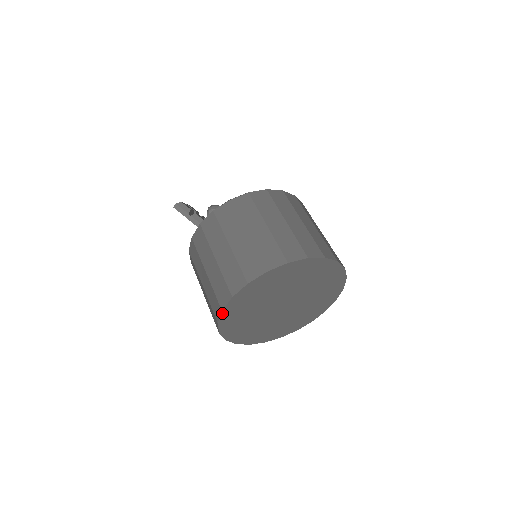
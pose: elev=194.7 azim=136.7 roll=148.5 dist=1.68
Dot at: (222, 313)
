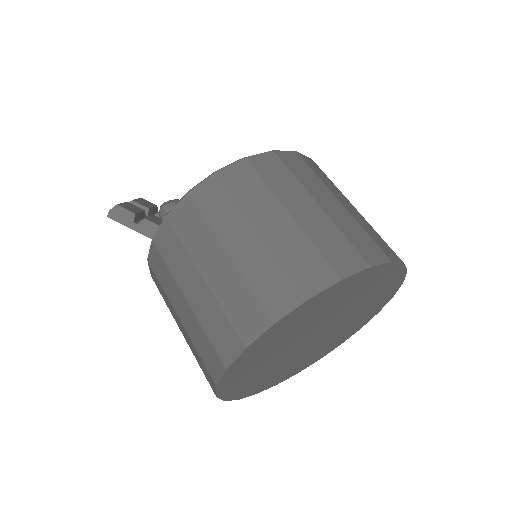
Dot at: (218, 387)
